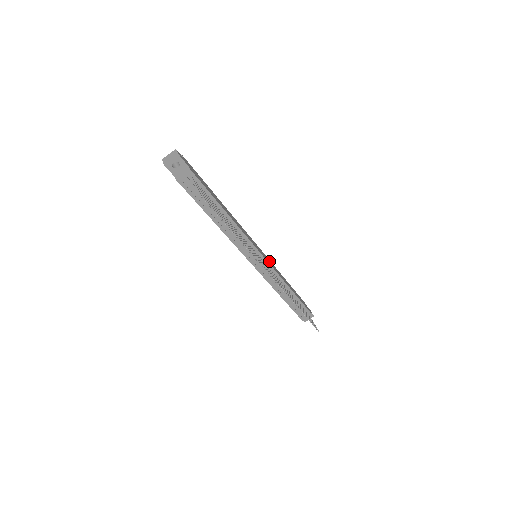
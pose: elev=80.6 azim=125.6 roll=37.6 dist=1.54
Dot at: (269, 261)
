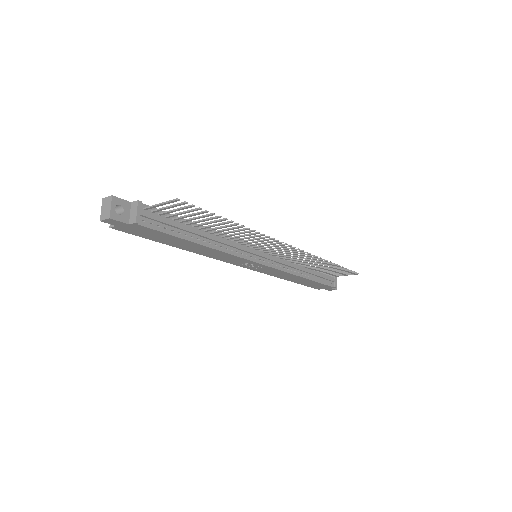
Dot at: occluded
